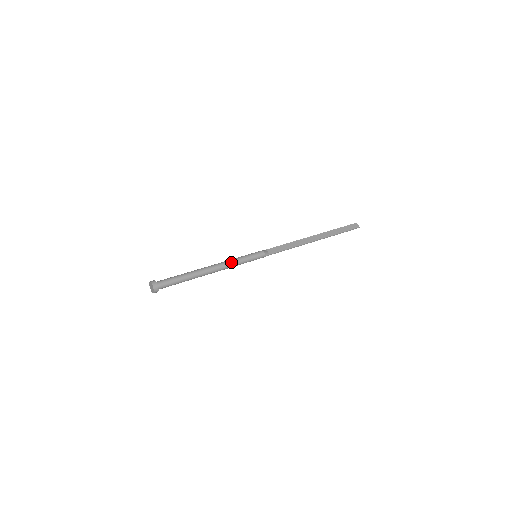
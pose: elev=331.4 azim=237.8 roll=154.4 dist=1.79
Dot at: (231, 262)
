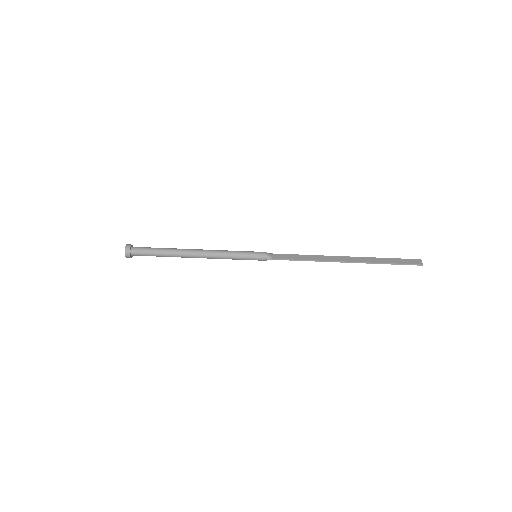
Dot at: (220, 252)
